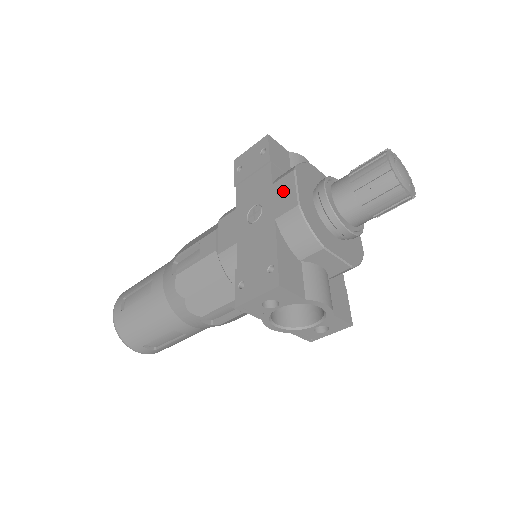
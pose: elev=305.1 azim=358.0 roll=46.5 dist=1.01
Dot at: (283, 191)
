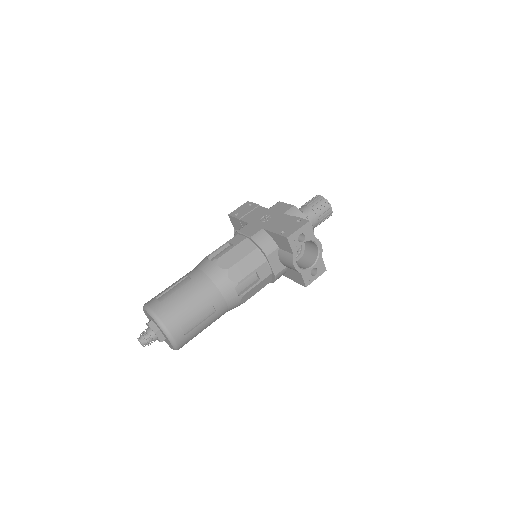
Dot at: (279, 207)
